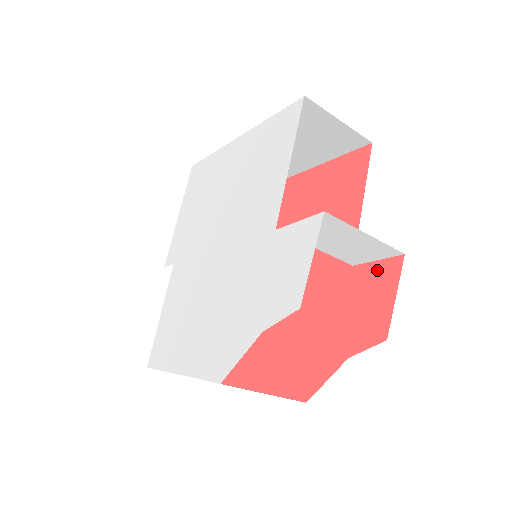
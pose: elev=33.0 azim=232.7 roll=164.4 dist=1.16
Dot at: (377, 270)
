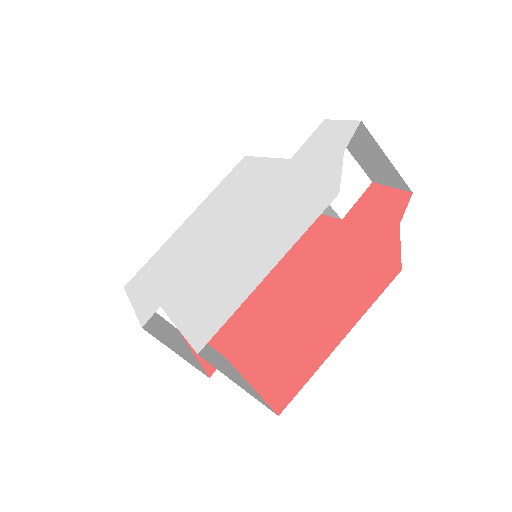
Dot at: (363, 200)
